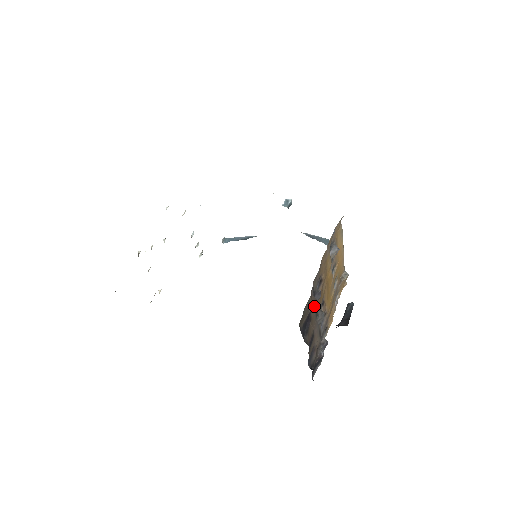
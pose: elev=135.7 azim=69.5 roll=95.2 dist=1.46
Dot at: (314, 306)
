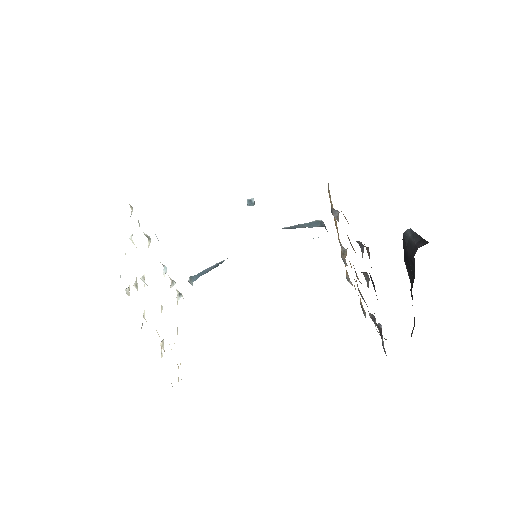
Dot at: (369, 254)
